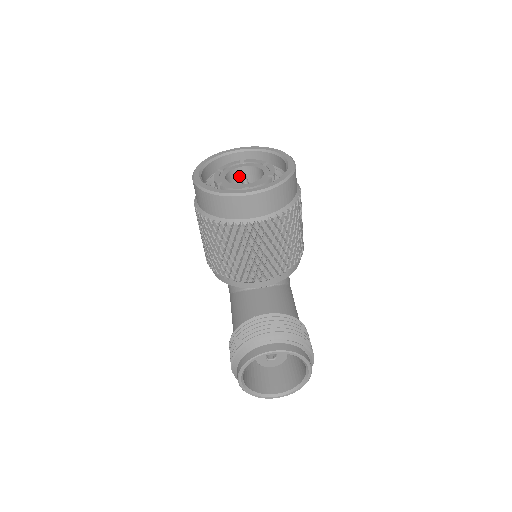
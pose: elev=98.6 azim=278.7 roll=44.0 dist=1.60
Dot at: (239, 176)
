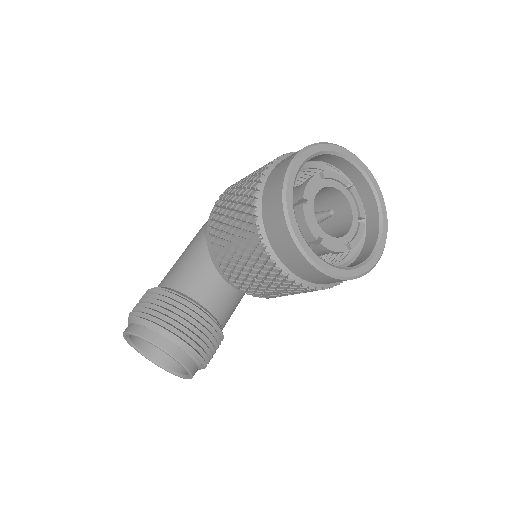
Dot at: (330, 193)
